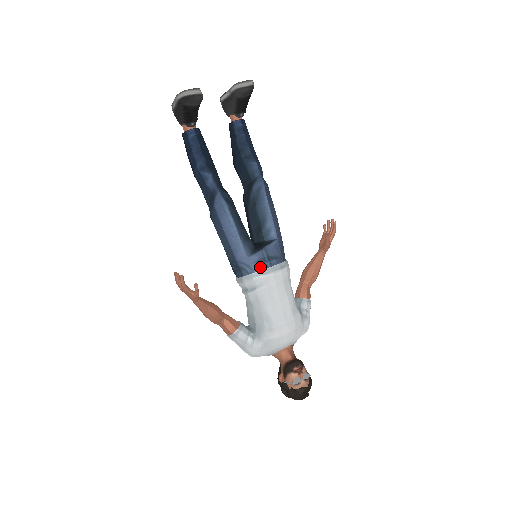
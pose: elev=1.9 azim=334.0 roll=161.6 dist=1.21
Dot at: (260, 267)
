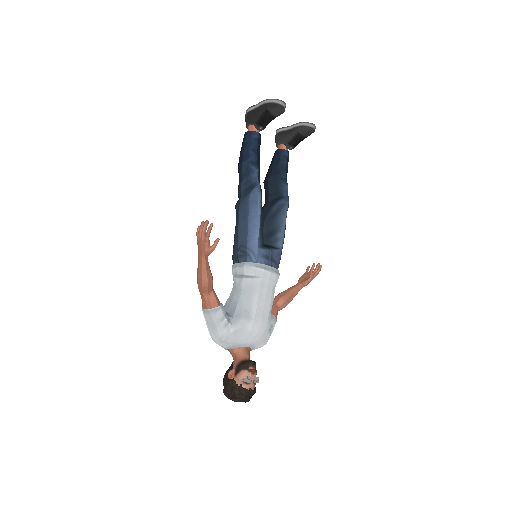
Dot at: (263, 261)
